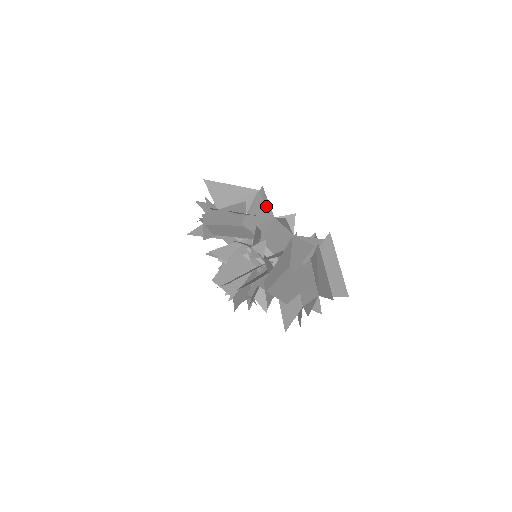
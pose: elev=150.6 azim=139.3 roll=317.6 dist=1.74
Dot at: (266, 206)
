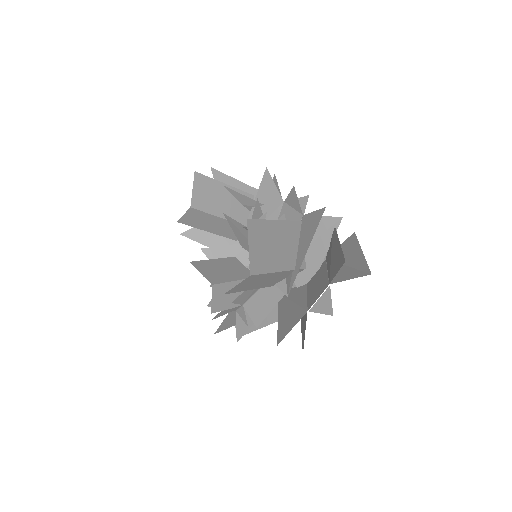
Dot at: (274, 187)
